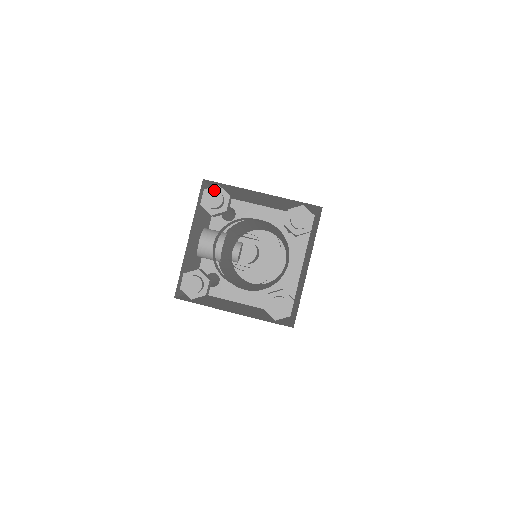
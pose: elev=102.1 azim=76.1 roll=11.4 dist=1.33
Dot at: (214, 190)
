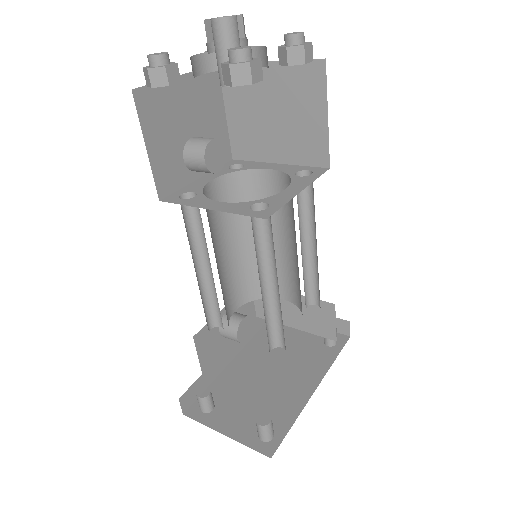
Dot at: occluded
